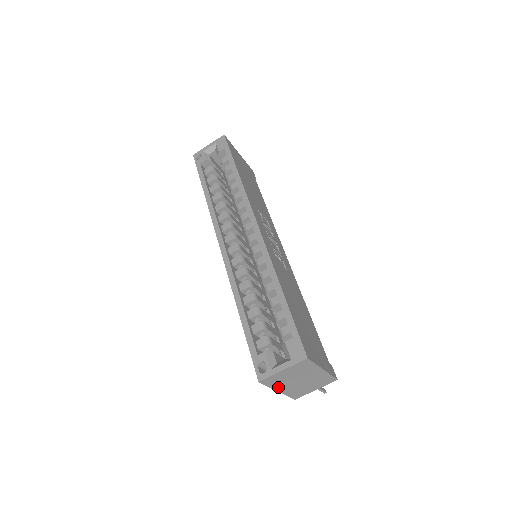
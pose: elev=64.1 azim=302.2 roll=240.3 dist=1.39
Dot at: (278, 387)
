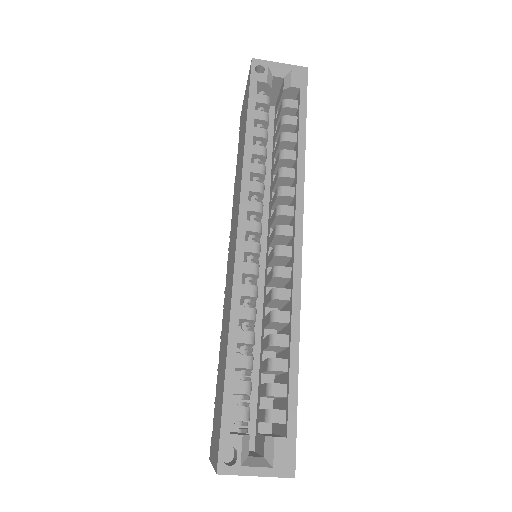
Dot at: occluded
